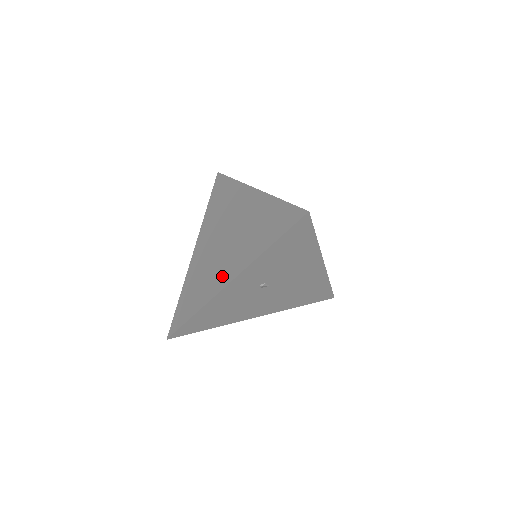
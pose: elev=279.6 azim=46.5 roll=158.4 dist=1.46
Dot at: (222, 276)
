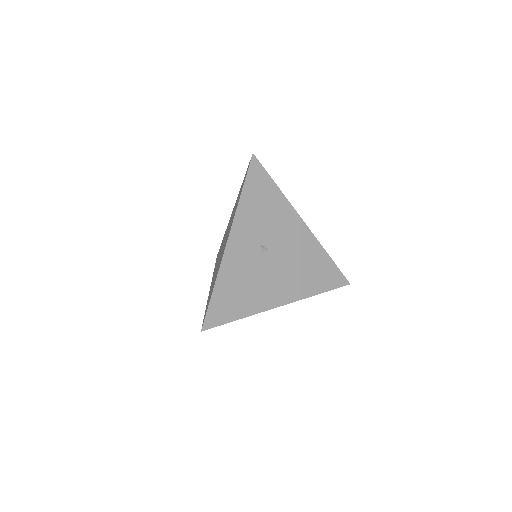
Dot at: (224, 248)
